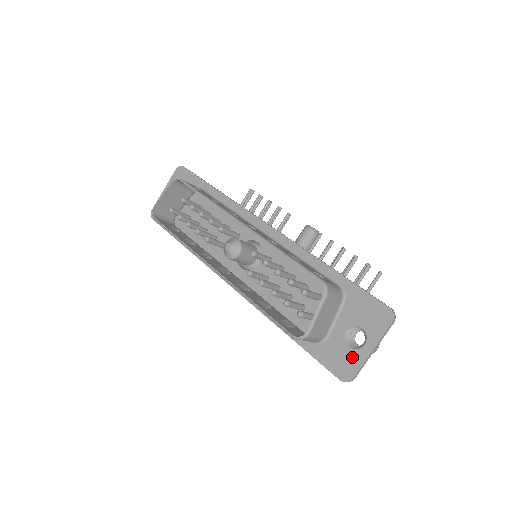
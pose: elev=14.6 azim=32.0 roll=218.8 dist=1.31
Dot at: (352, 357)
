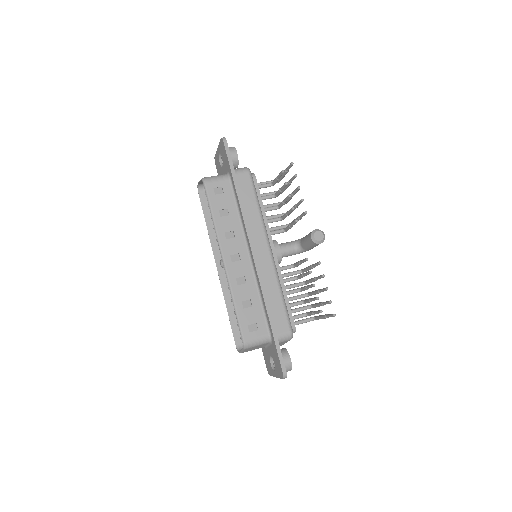
Dot at: (271, 368)
